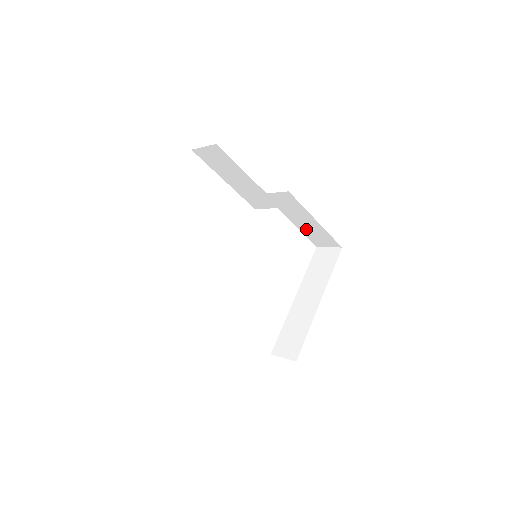
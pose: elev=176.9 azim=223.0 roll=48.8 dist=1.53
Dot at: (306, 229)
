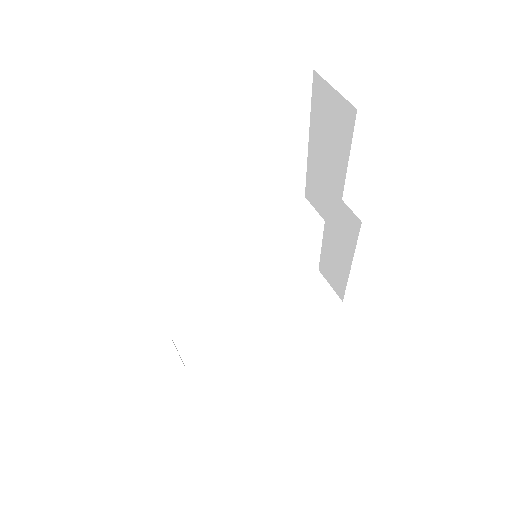
Dot at: (330, 254)
